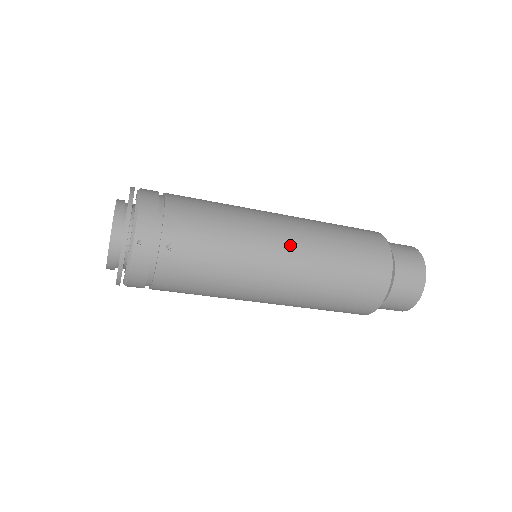
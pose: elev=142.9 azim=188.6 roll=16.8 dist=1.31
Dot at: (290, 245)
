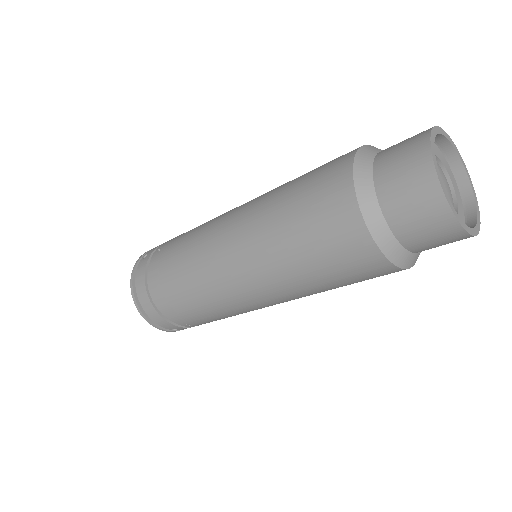
Dot at: (258, 293)
